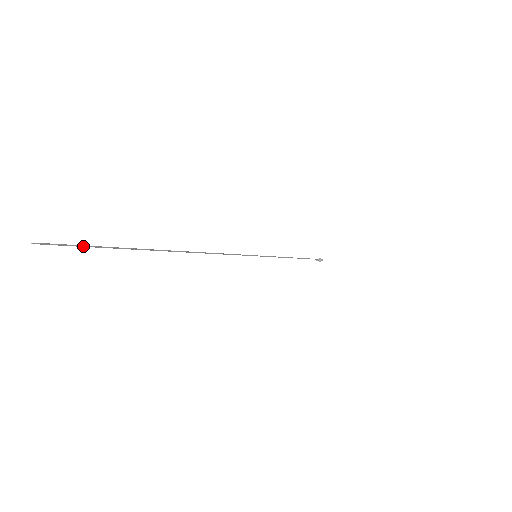
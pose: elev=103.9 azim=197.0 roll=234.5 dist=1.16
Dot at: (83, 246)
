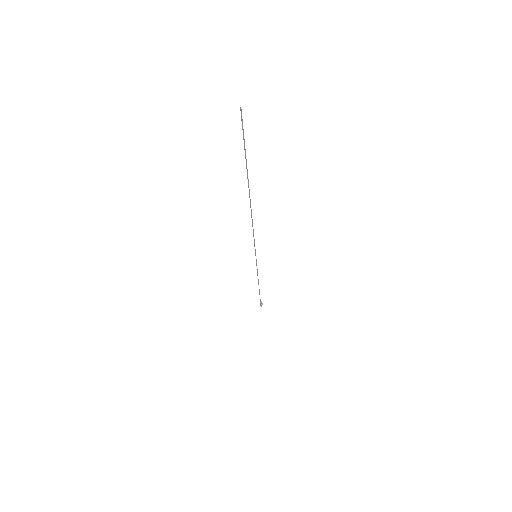
Dot at: occluded
